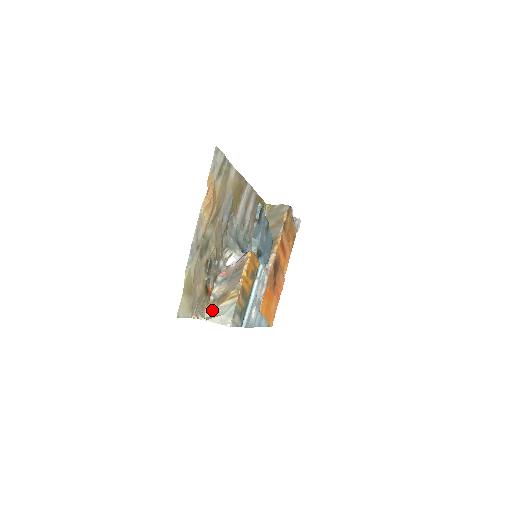
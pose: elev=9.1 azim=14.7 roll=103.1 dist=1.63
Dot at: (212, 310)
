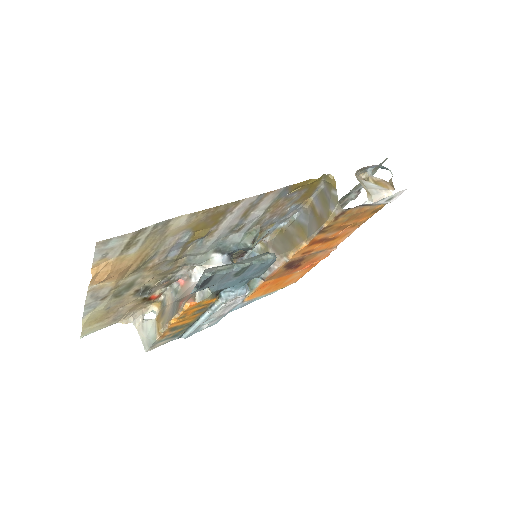
Dot at: (158, 308)
